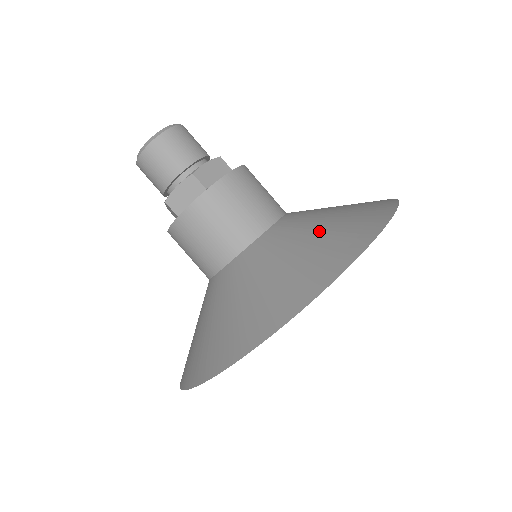
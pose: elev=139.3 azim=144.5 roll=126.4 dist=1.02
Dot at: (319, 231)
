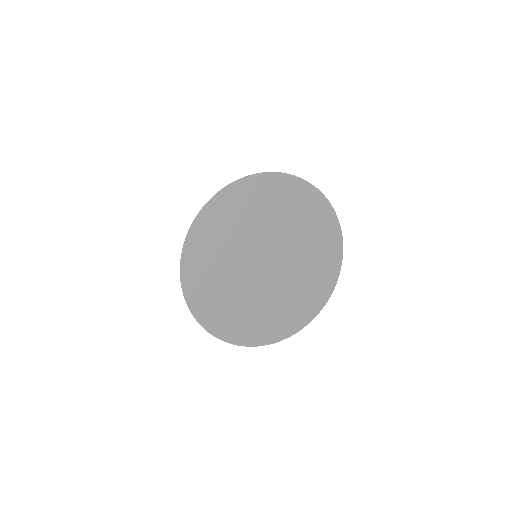
Dot at: occluded
